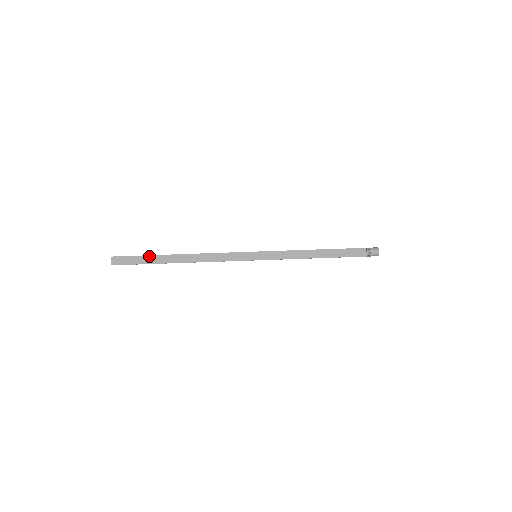
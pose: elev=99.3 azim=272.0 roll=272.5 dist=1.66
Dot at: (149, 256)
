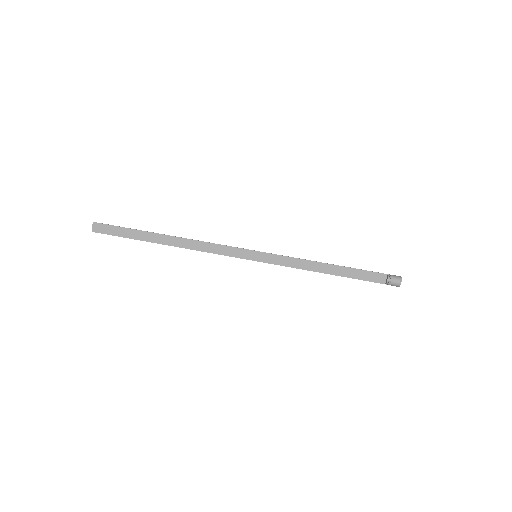
Dot at: (135, 230)
